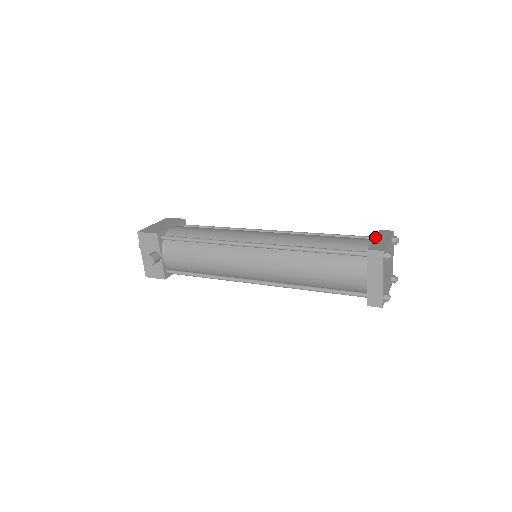
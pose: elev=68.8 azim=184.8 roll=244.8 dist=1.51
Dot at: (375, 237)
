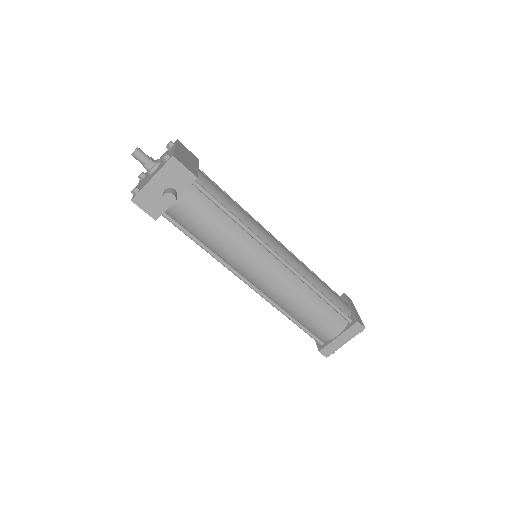
Dot at: (350, 304)
